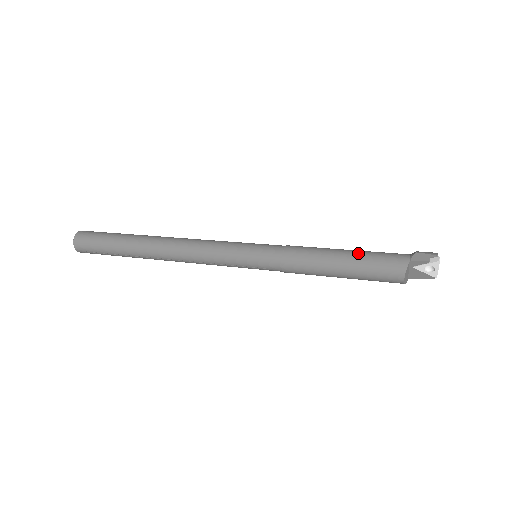
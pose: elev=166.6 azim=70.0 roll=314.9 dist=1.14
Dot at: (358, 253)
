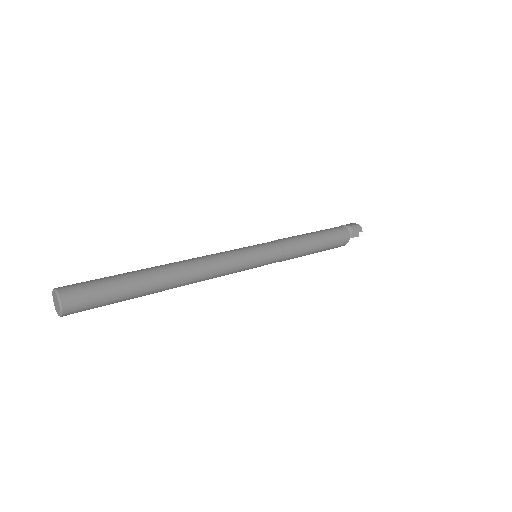
Dot at: (326, 240)
